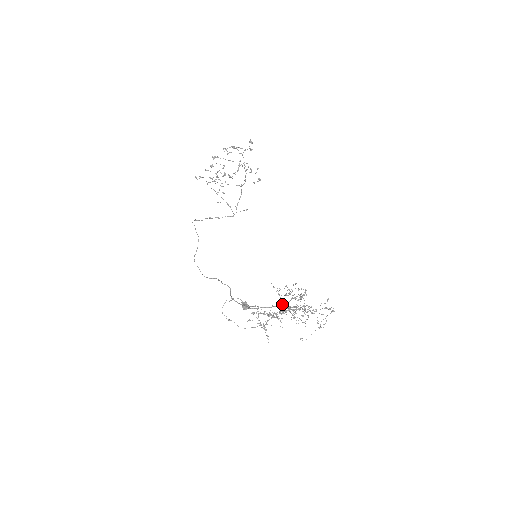
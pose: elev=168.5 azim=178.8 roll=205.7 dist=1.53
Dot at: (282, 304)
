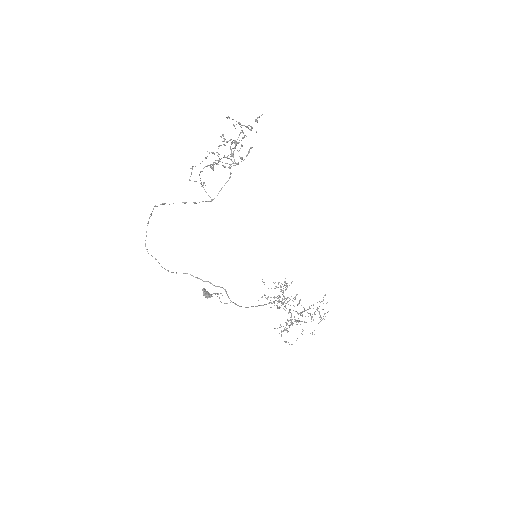
Dot at: occluded
